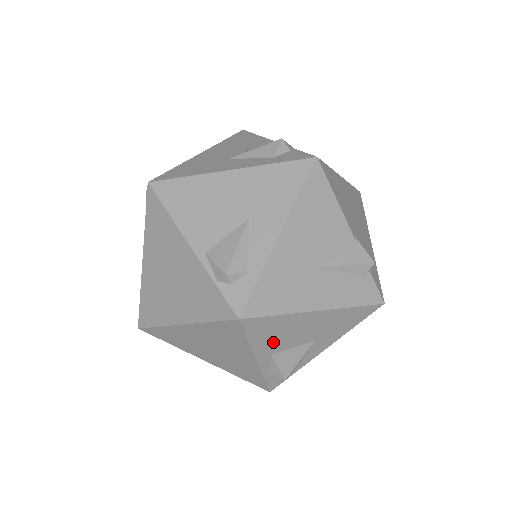
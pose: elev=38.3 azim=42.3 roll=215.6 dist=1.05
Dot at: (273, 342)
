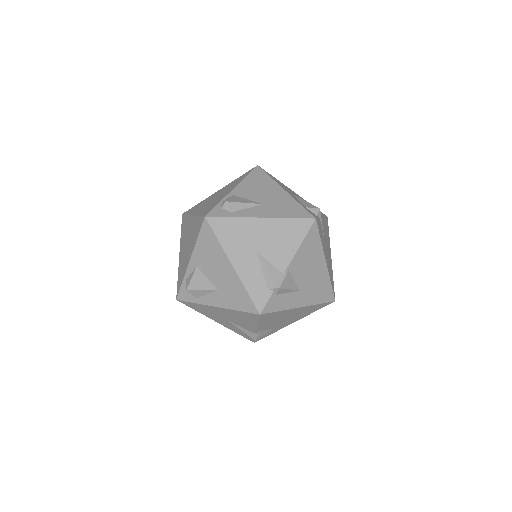
Dot at: (204, 257)
